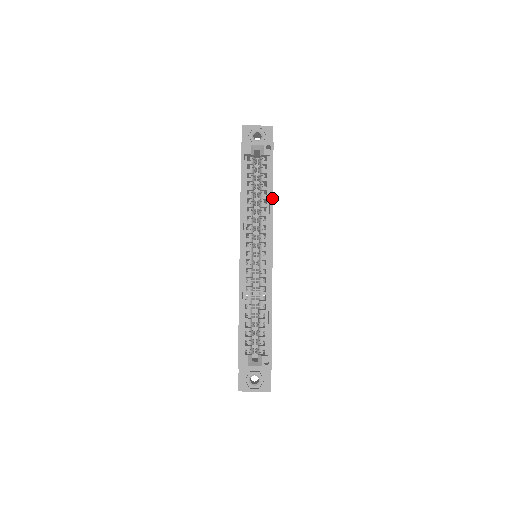
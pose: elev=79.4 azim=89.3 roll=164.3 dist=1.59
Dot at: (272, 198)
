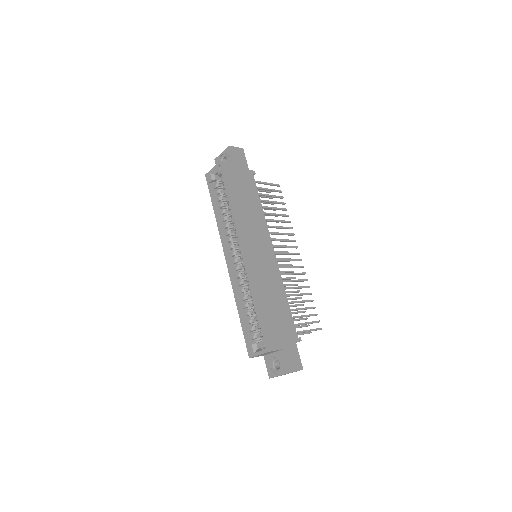
Dot at: (231, 206)
